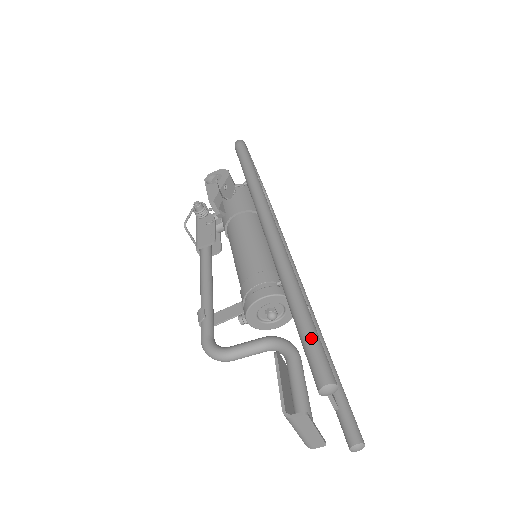
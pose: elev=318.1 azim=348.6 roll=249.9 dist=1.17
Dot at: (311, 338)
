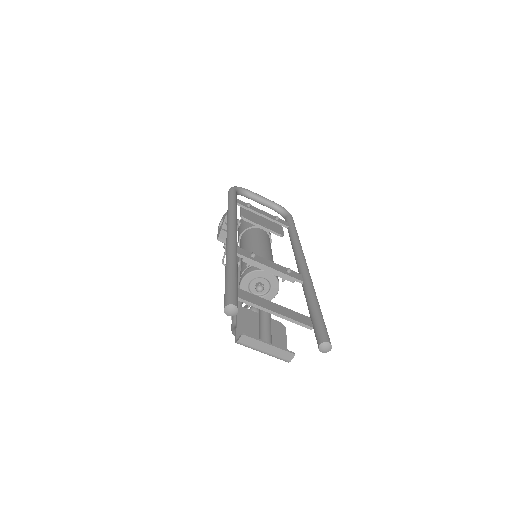
Dot at: (226, 286)
